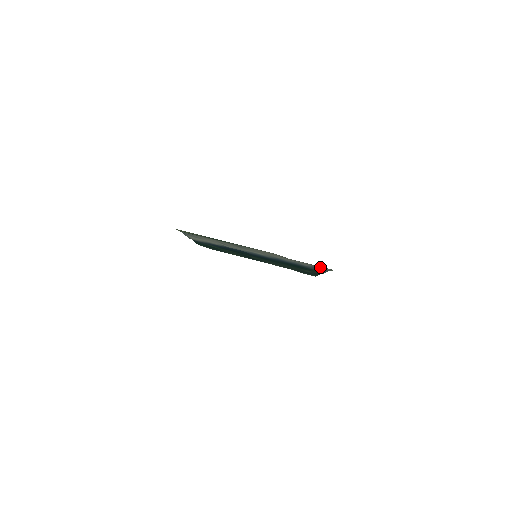
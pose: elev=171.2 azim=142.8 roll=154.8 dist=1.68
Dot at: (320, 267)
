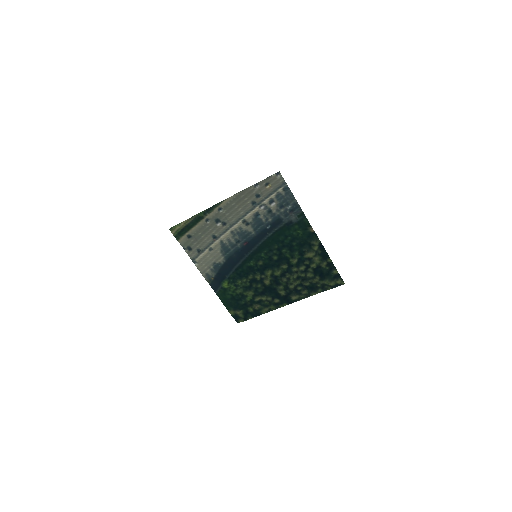
Dot at: (273, 182)
